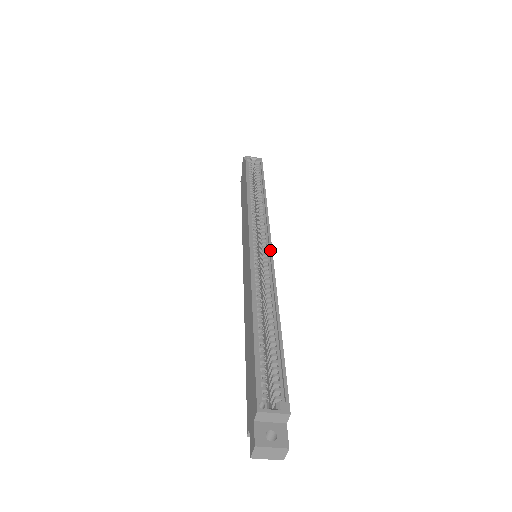
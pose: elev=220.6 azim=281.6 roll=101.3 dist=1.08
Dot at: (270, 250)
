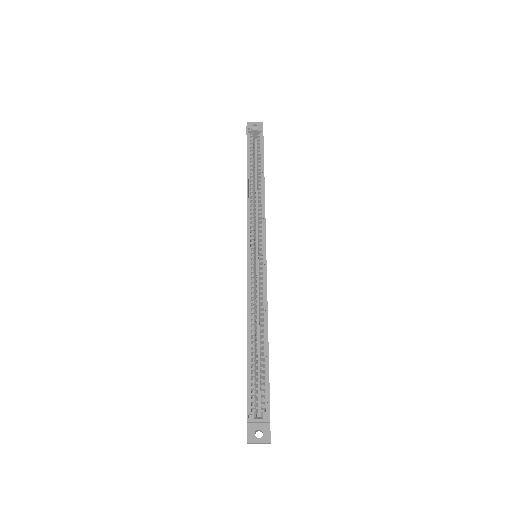
Dot at: (264, 257)
